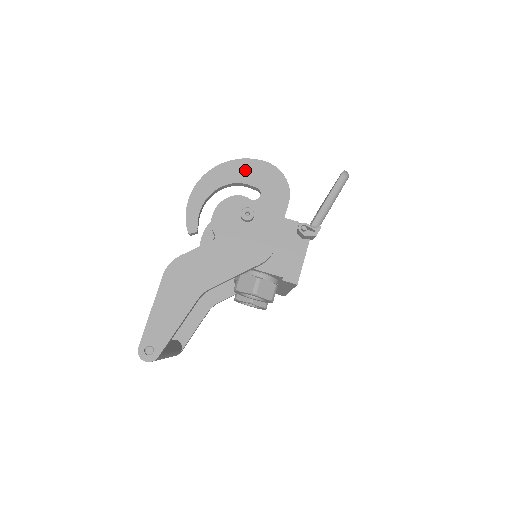
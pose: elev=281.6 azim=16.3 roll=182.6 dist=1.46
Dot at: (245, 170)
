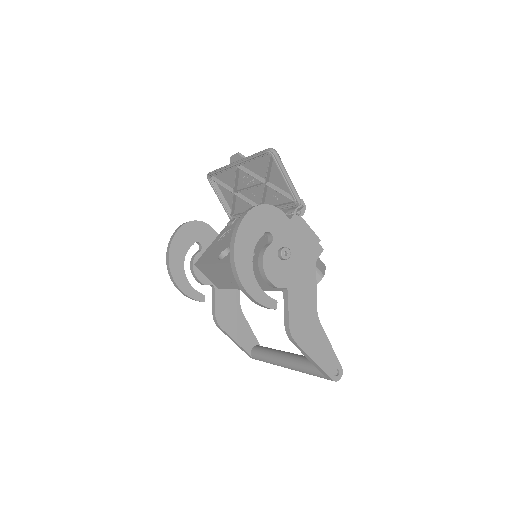
Dot at: (247, 235)
